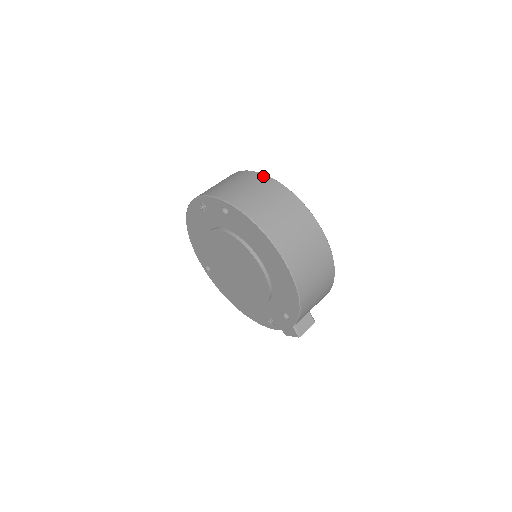
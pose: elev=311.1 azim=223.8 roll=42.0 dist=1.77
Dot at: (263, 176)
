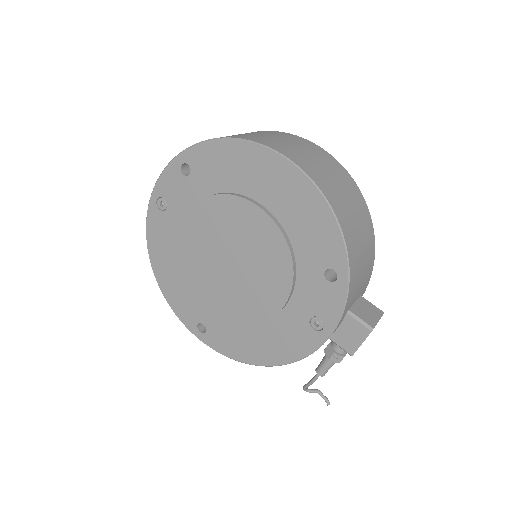
Dot at: occluded
